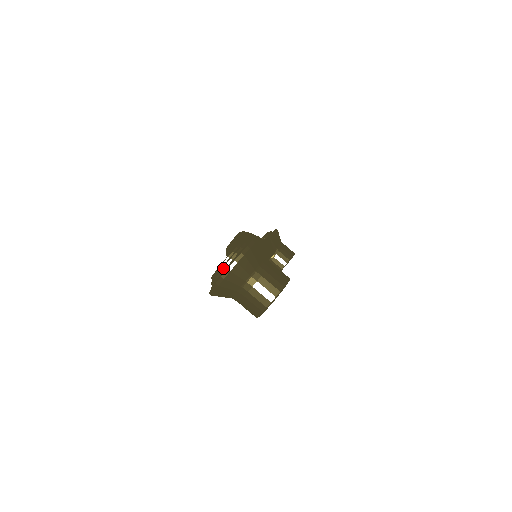
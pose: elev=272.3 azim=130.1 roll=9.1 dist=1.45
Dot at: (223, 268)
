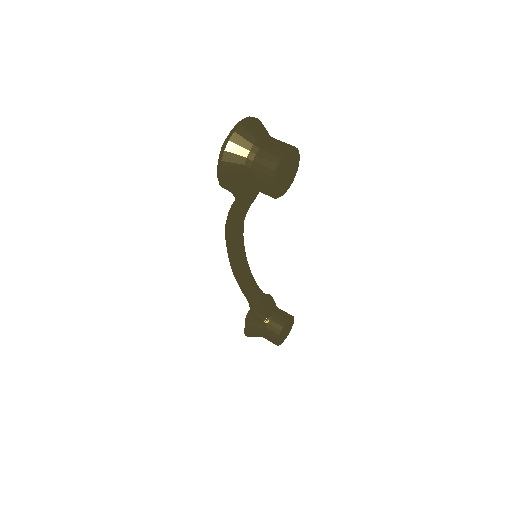
Dot at: occluded
